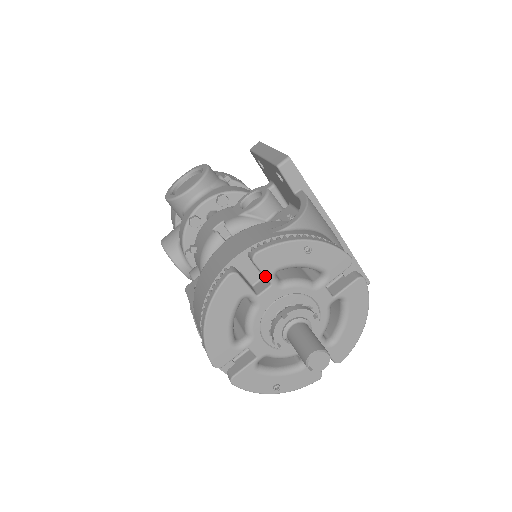
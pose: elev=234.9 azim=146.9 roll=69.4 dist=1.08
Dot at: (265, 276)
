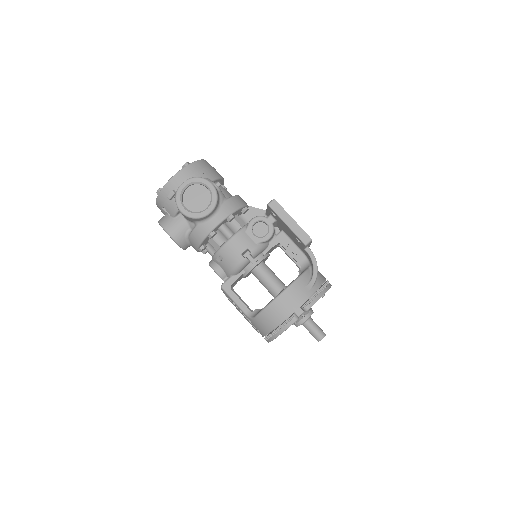
Dot at: occluded
